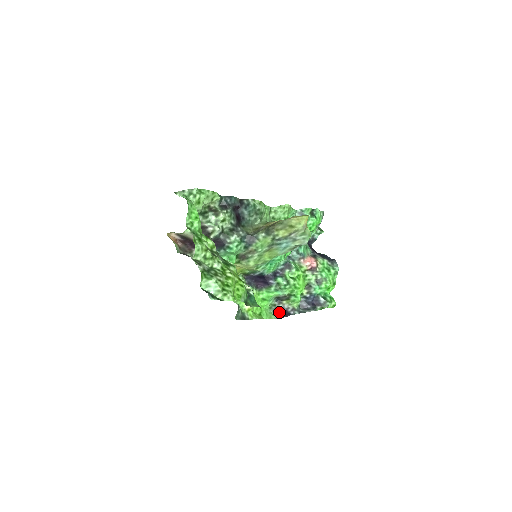
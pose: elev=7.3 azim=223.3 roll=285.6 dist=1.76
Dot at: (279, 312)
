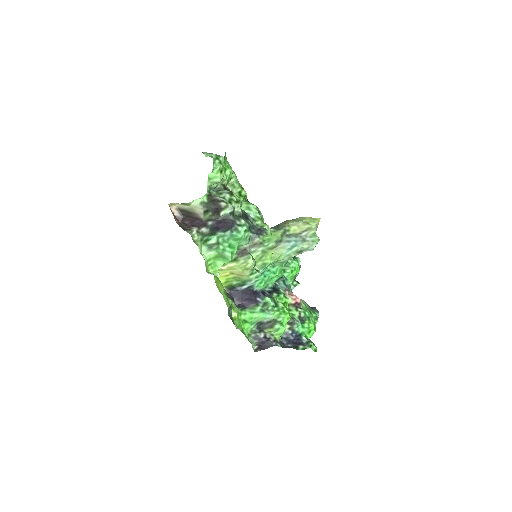
Dot at: (259, 342)
